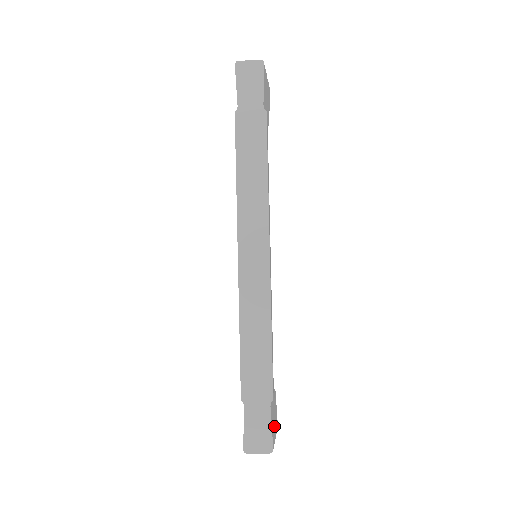
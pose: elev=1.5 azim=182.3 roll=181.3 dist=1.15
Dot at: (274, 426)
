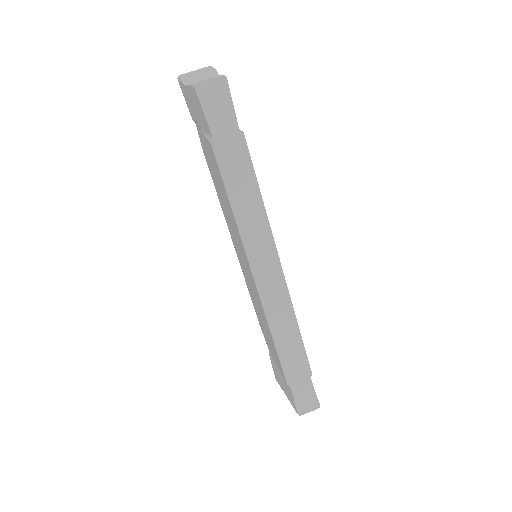
Dot at: occluded
